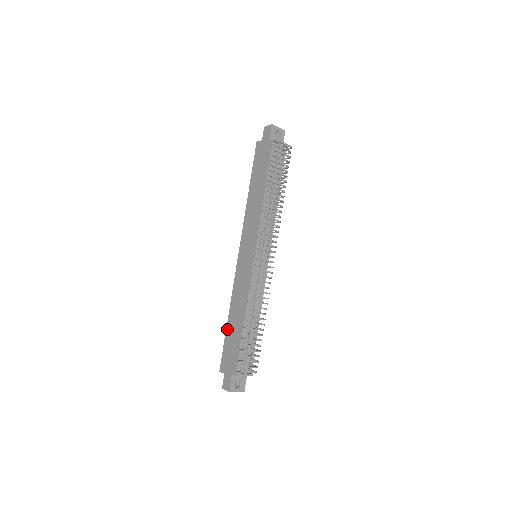
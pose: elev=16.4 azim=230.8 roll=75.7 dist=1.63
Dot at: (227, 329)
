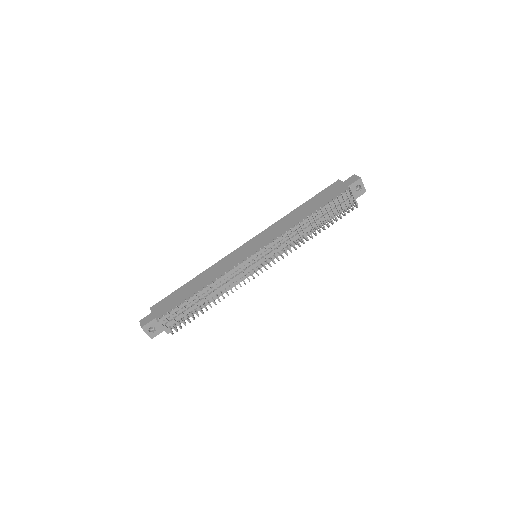
Dot at: (185, 285)
